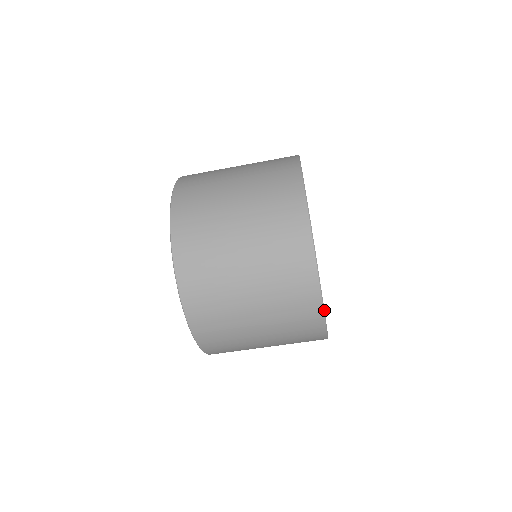
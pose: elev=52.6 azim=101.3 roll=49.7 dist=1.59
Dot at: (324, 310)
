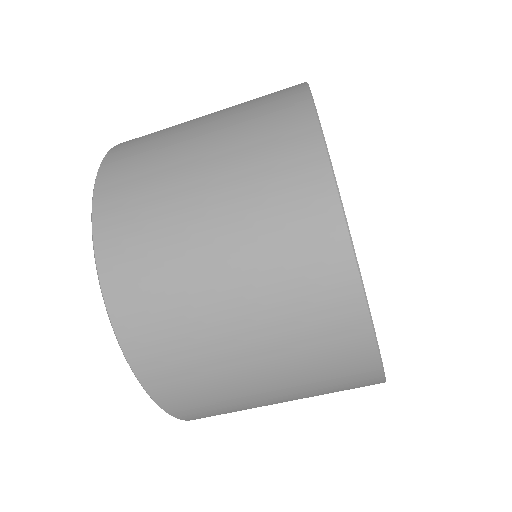
Dot at: (353, 249)
